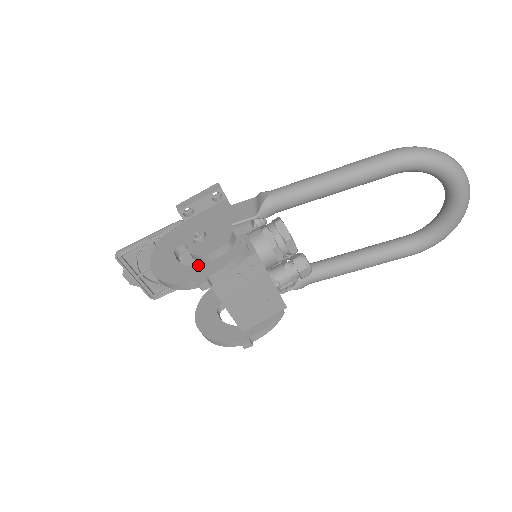
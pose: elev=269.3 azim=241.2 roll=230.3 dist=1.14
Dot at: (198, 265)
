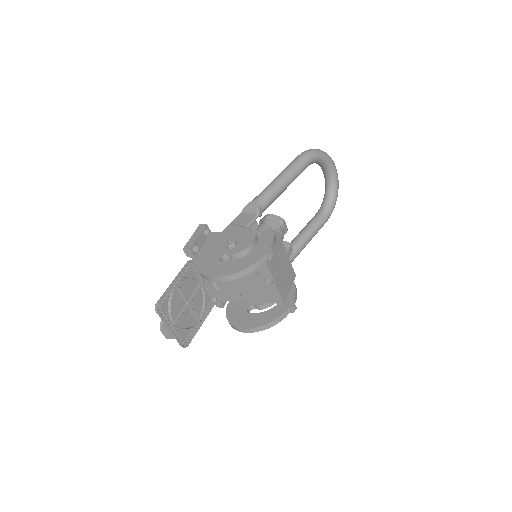
Dot at: (204, 301)
